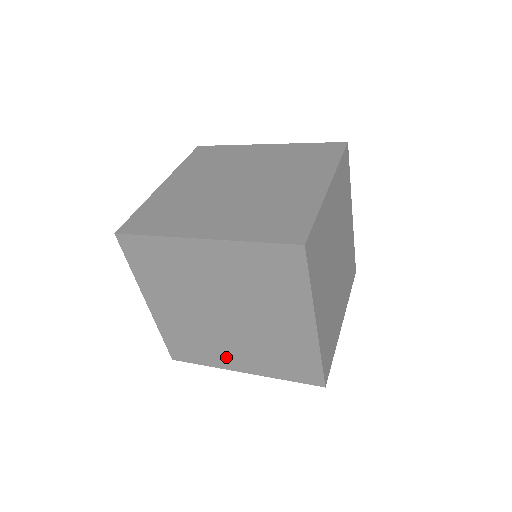
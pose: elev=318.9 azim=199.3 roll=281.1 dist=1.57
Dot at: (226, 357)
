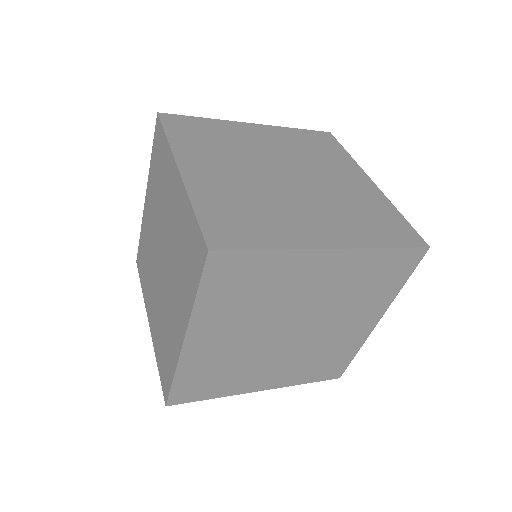
Dot at: (149, 297)
